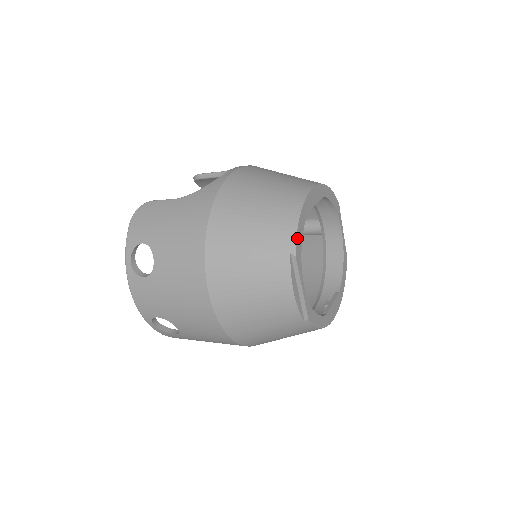
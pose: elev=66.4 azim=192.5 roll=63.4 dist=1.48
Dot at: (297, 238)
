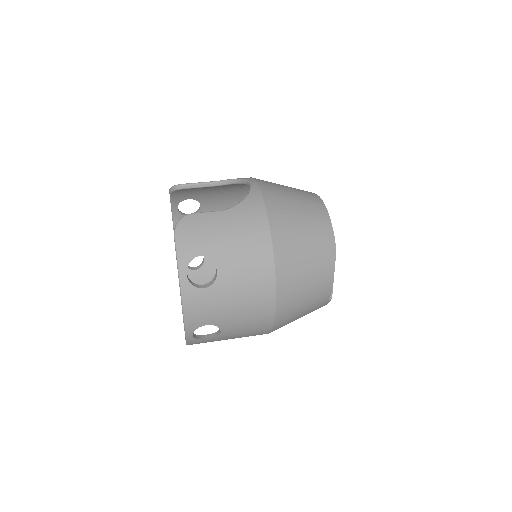
Dot at: (334, 237)
